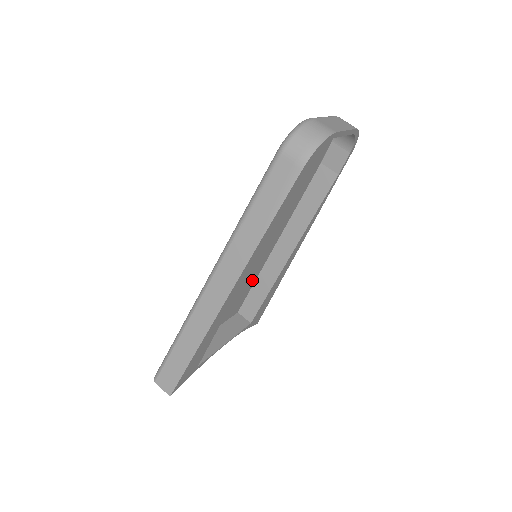
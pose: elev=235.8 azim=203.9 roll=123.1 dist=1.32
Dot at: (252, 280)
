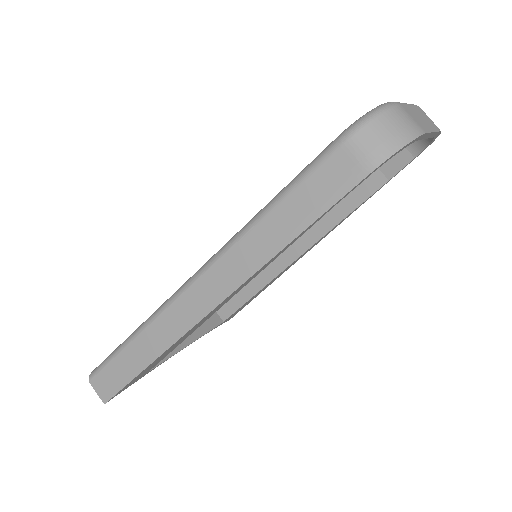
Dot at: occluded
